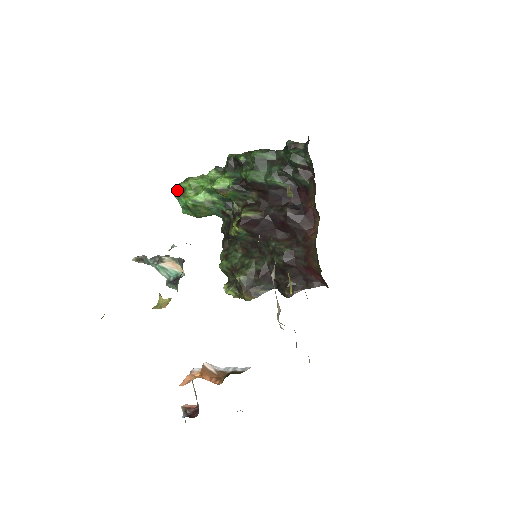
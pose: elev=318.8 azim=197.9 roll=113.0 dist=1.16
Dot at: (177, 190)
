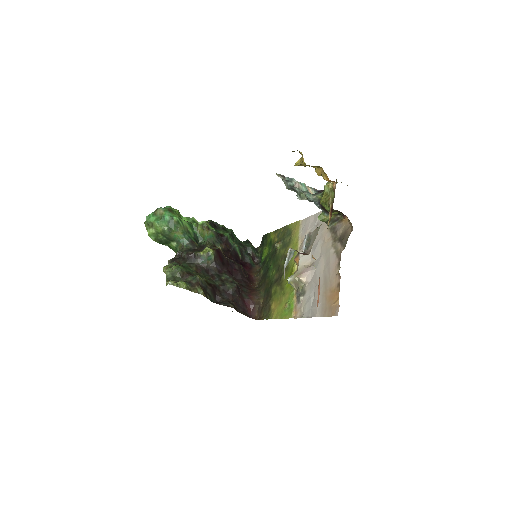
Dot at: (164, 207)
